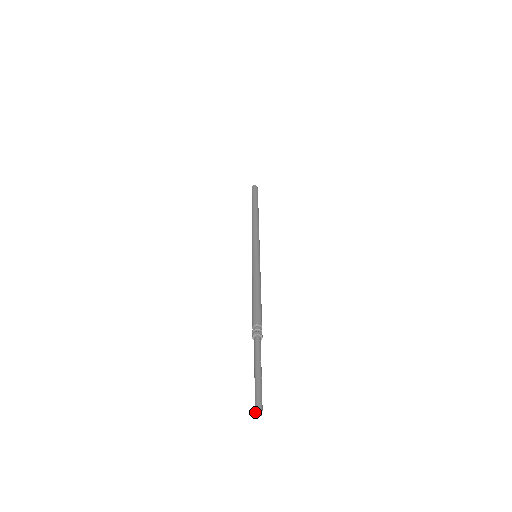
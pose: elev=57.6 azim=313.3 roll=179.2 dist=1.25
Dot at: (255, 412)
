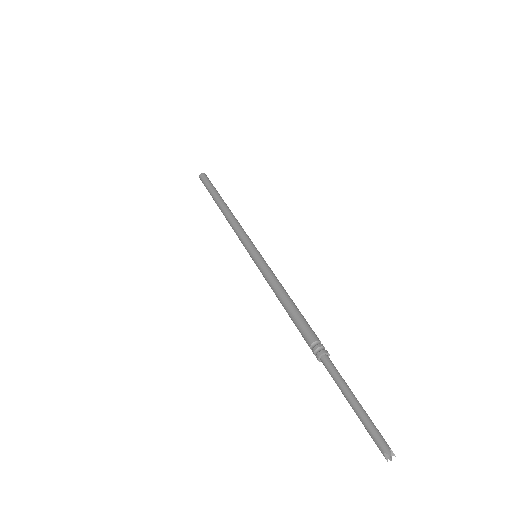
Dot at: (385, 457)
